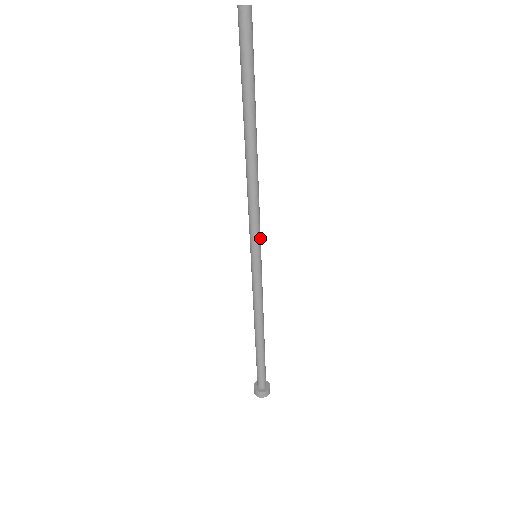
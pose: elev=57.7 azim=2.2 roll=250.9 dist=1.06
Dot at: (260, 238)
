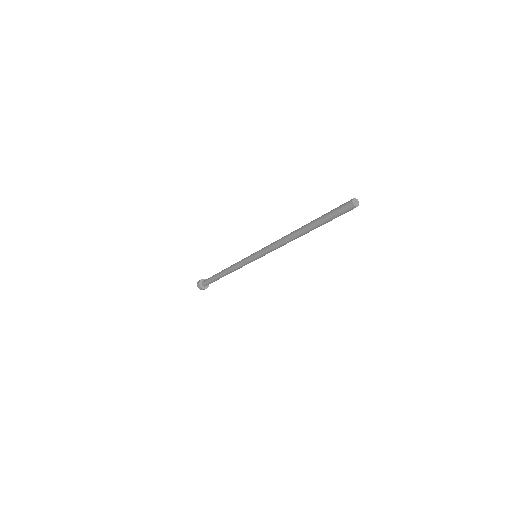
Dot at: occluded
